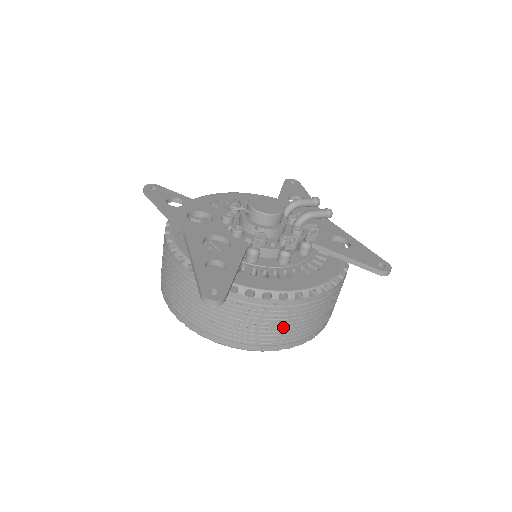
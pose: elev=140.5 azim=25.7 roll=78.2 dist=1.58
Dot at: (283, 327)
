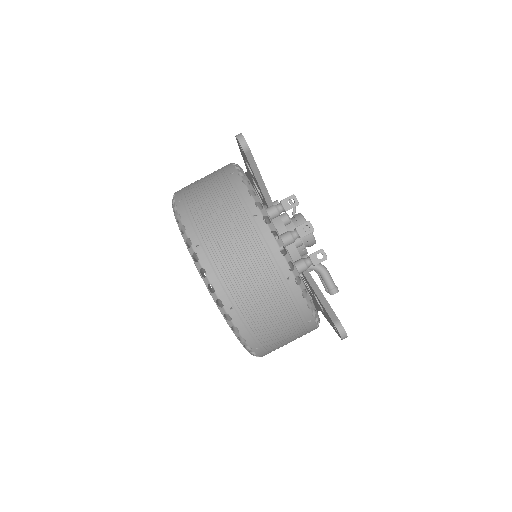
Dot at: (233, 247)
